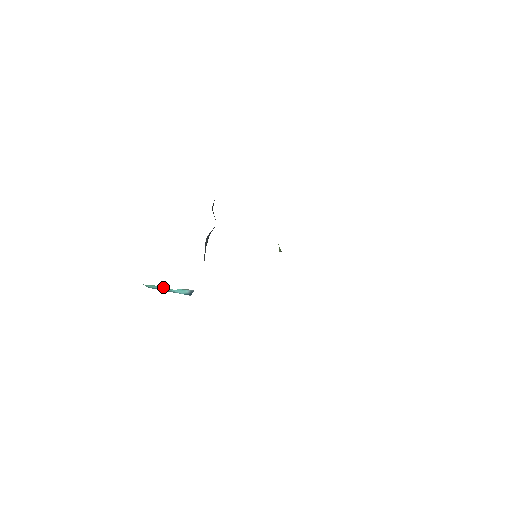
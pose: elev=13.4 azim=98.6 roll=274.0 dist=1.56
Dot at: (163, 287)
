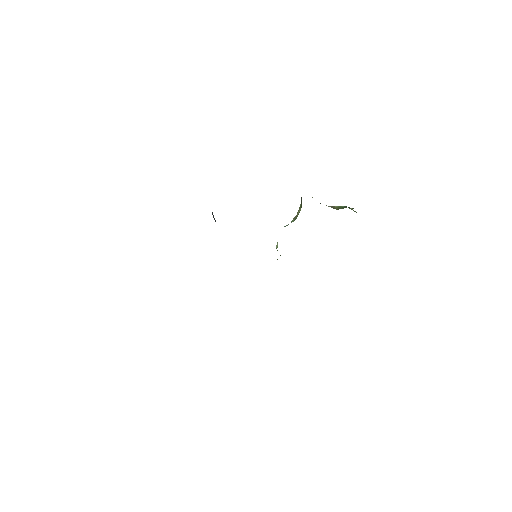
Dot at: occluded
